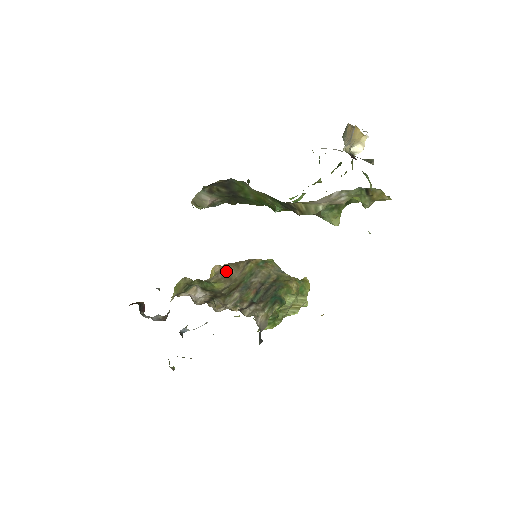
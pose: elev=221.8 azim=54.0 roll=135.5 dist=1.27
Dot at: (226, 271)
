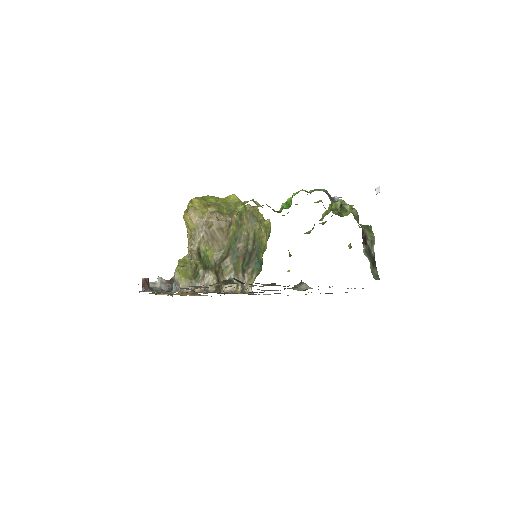
Dot at: (210, 232)
